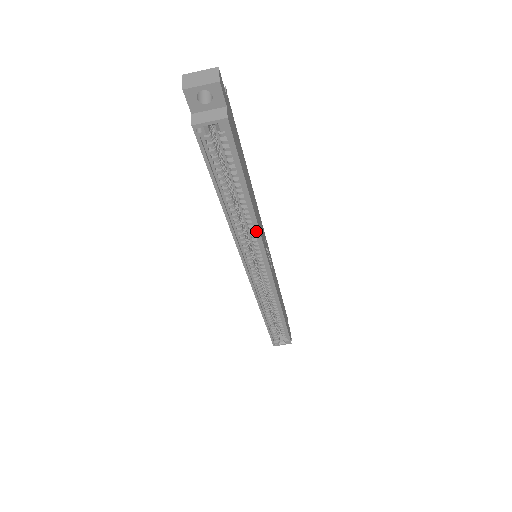
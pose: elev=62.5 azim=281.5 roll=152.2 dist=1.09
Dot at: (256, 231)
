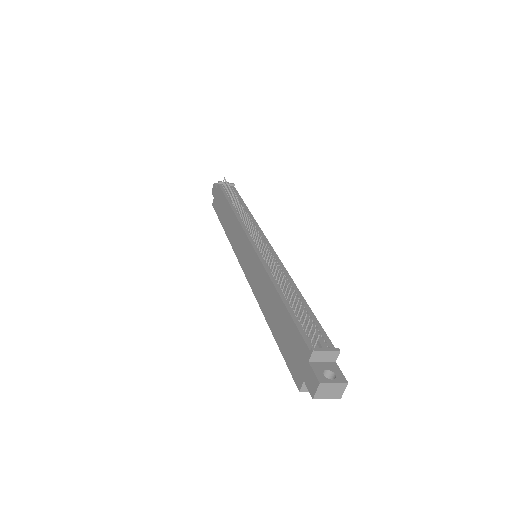
Dot at: occluded
